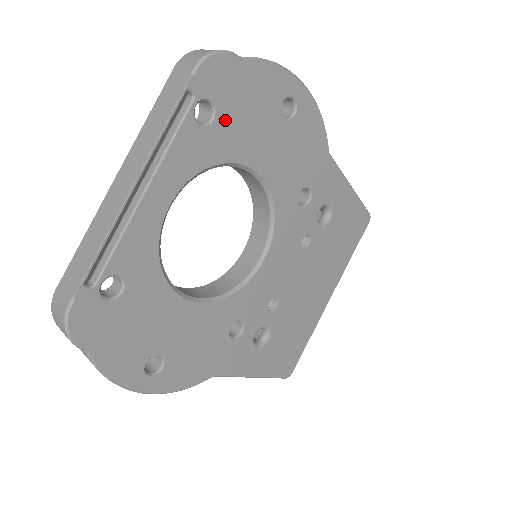
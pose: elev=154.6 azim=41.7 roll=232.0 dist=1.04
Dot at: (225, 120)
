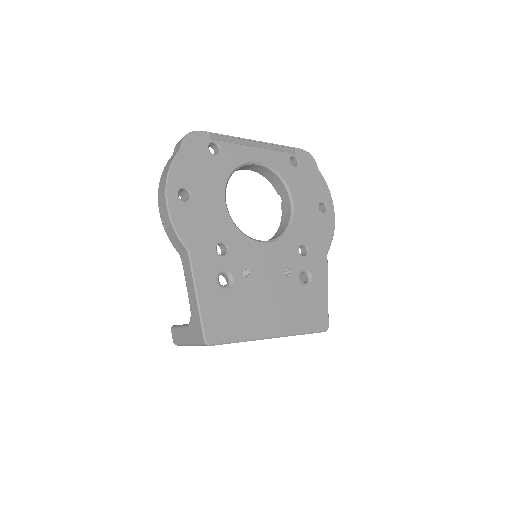
Dot at: (298, 173)
